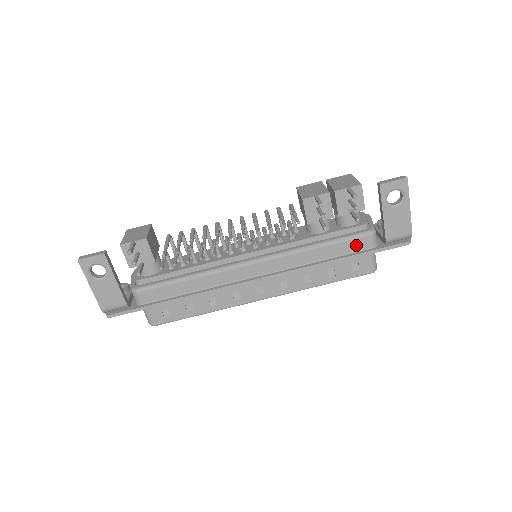
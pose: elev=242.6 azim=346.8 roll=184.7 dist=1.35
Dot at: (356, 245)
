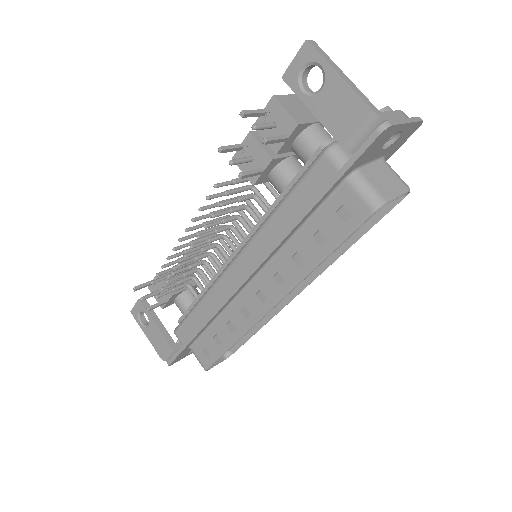
Dot at: (317, 180)
